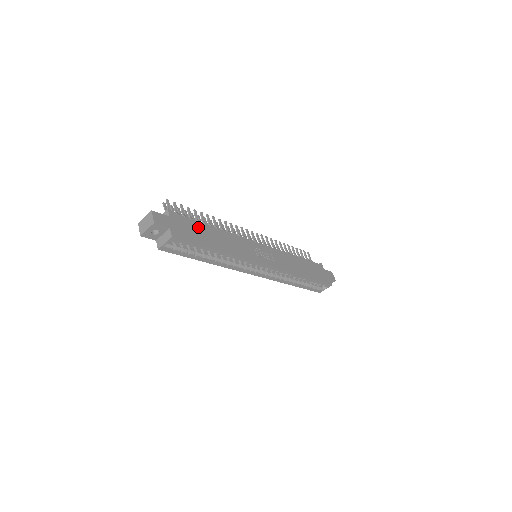
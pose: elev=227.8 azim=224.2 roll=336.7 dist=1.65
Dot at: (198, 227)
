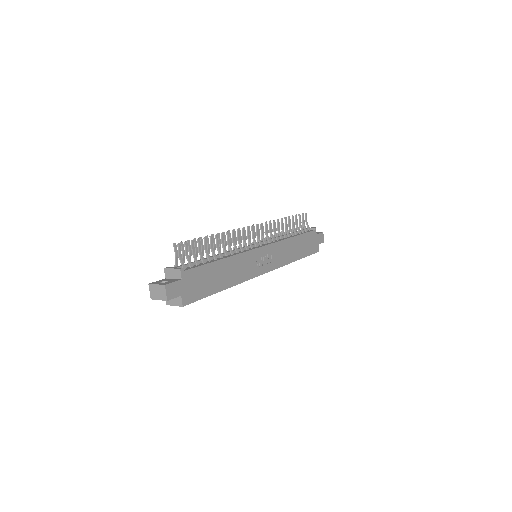
Dot at: (207, 272)
